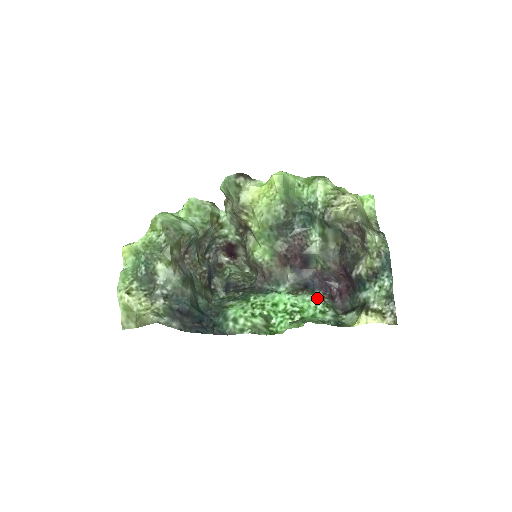
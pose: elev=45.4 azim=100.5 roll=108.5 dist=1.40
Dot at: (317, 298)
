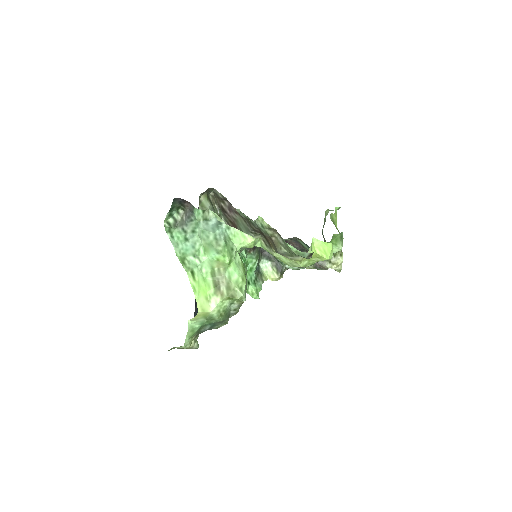
Dot at: (258, 255)
